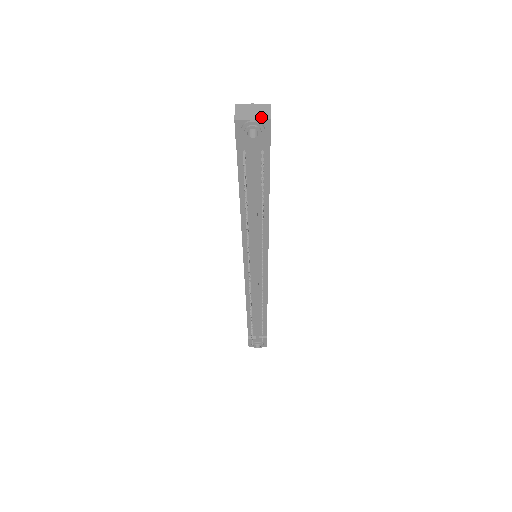
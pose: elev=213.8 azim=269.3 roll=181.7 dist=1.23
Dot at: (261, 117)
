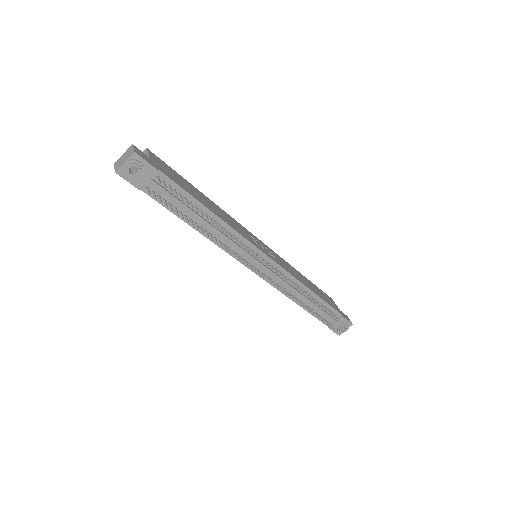
Dot at: (129, 156)
